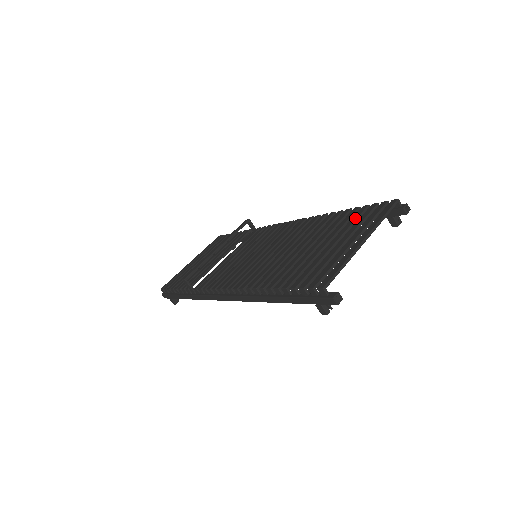
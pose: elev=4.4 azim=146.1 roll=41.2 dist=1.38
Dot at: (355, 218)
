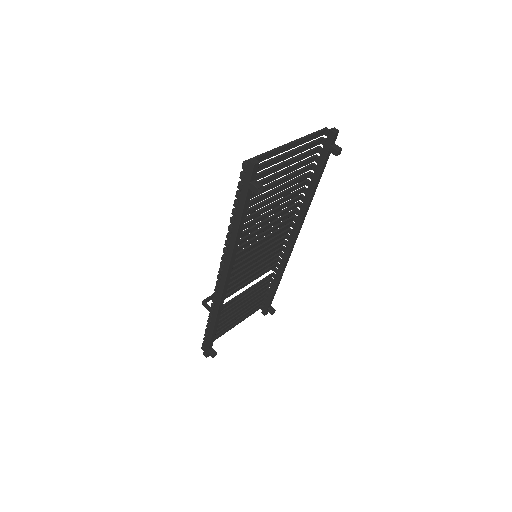
Dot at: (302, 161)
